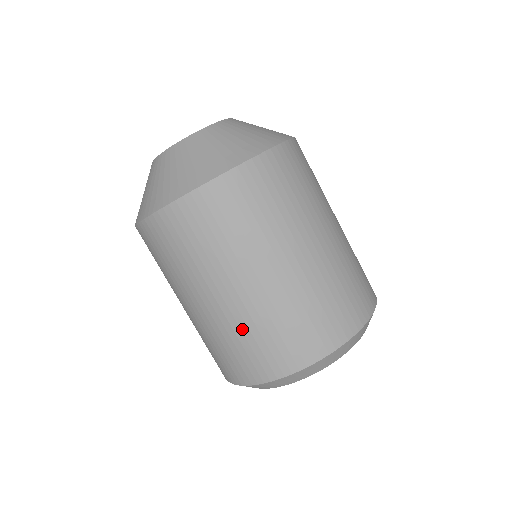
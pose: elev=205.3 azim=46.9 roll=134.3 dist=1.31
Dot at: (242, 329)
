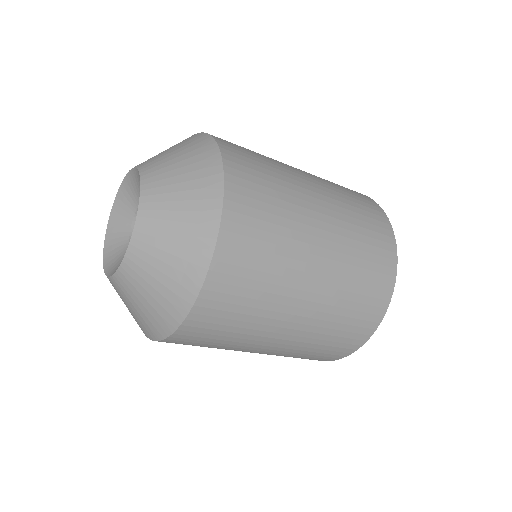
Dot at: (297, 353)
